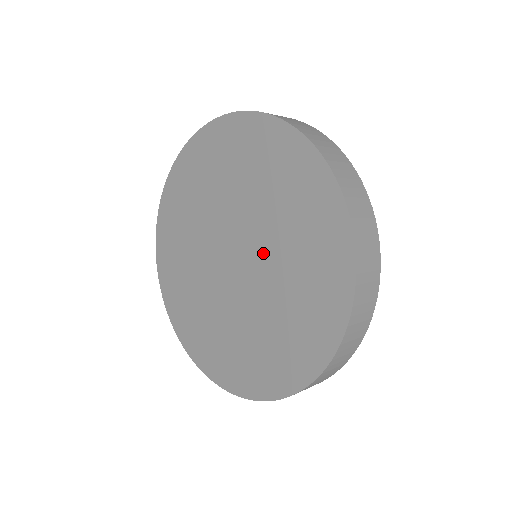
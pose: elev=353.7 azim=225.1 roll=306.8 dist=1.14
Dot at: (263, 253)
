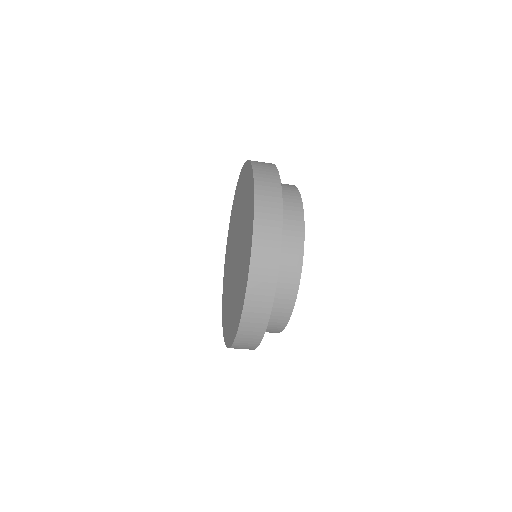
Dot at: (240, 234)
